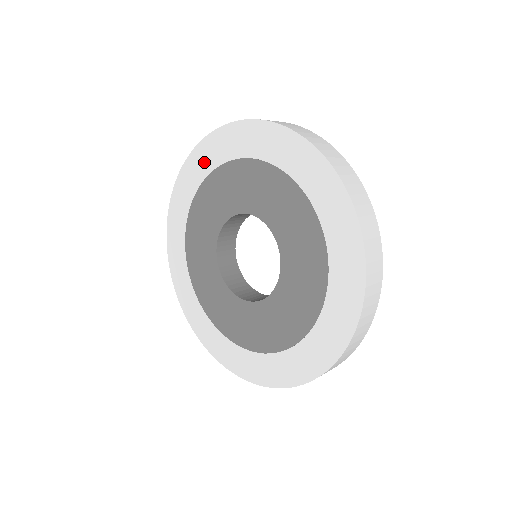
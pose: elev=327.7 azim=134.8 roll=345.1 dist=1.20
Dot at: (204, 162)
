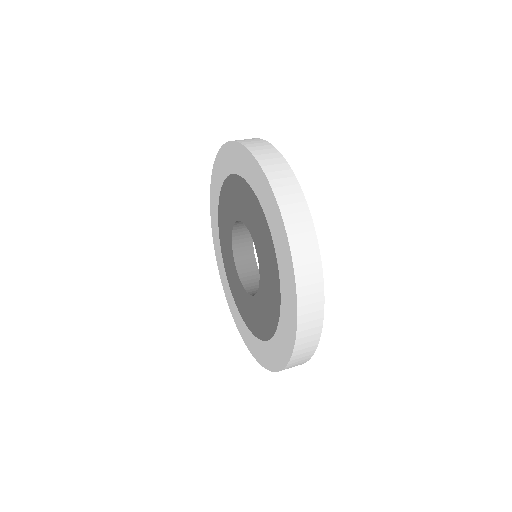
Dot at: (225, 164)
